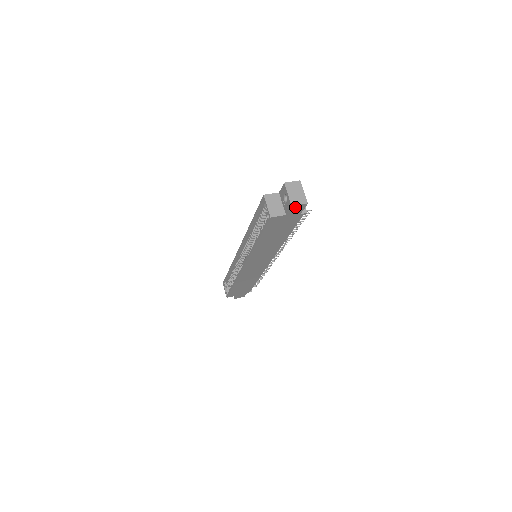
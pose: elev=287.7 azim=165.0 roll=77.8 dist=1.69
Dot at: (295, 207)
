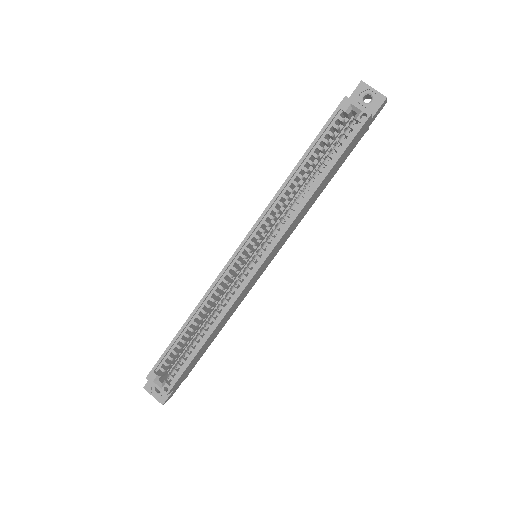
Dot at: (383, 104)
